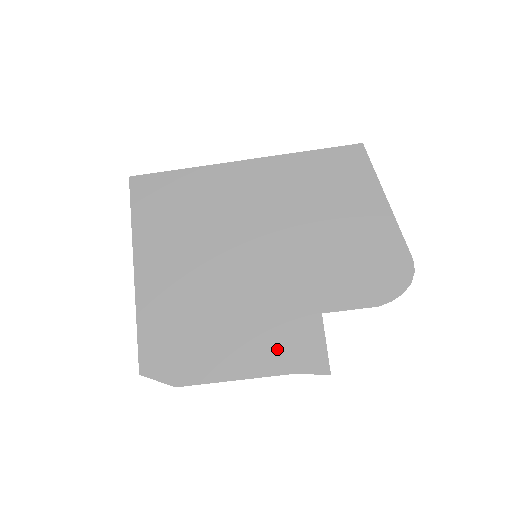
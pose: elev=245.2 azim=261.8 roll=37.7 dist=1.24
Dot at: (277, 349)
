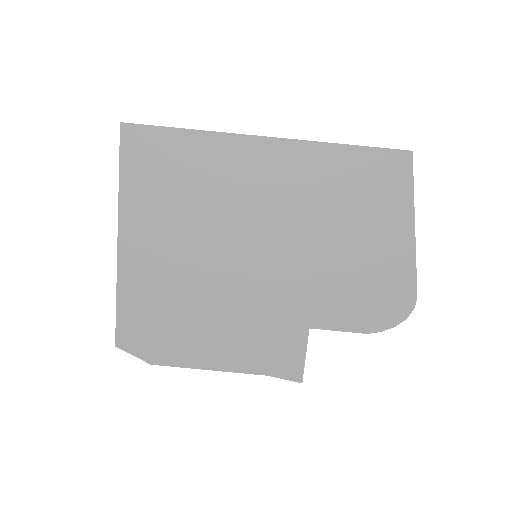
Dot at: (257, 351)
